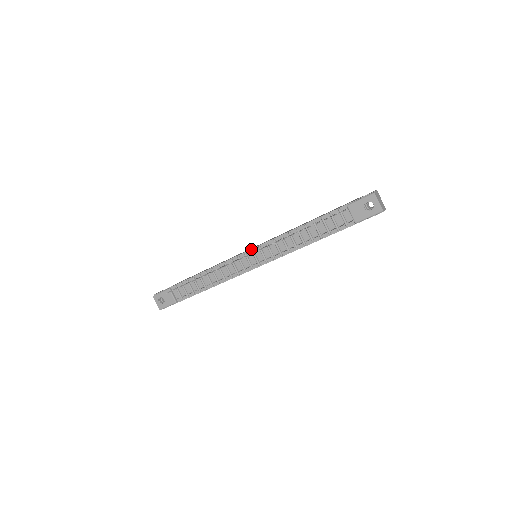
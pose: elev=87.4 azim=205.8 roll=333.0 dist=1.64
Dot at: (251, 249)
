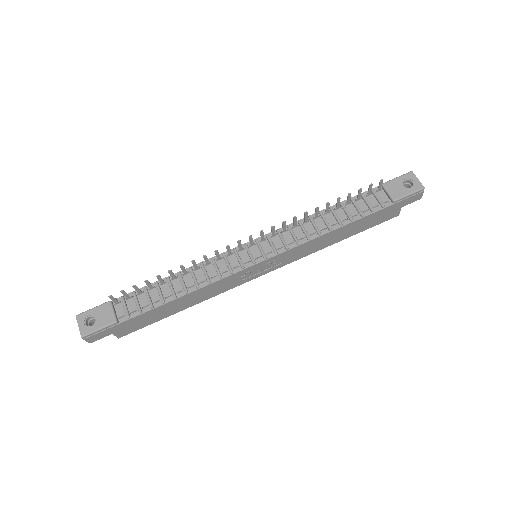
Dot at: (254, 239)
